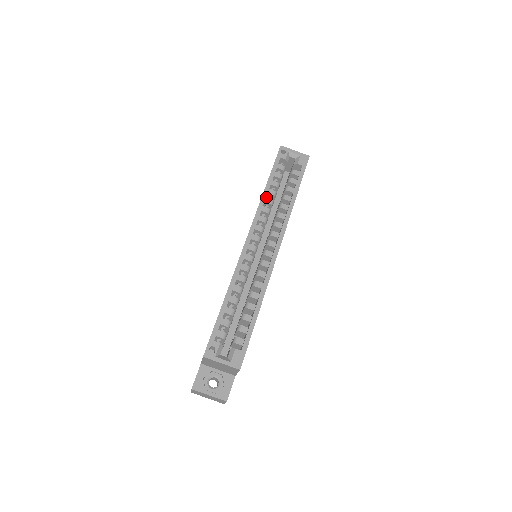
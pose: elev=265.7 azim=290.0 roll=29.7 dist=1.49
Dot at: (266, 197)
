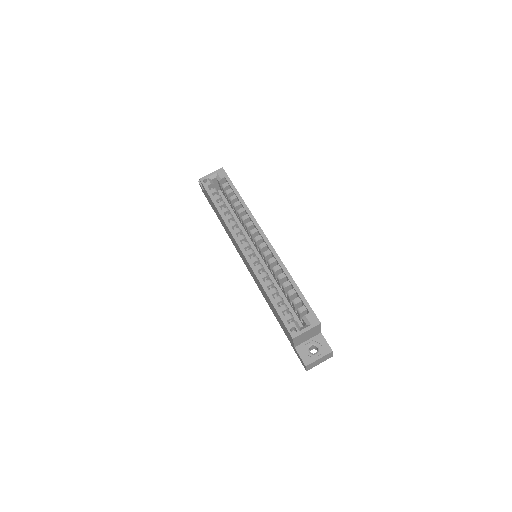
Dot at: (225, 216)
